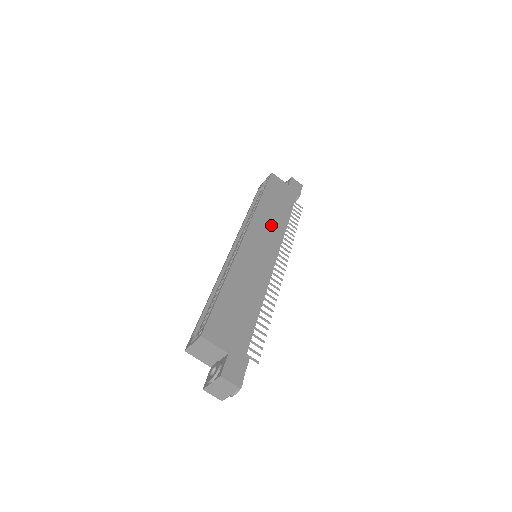
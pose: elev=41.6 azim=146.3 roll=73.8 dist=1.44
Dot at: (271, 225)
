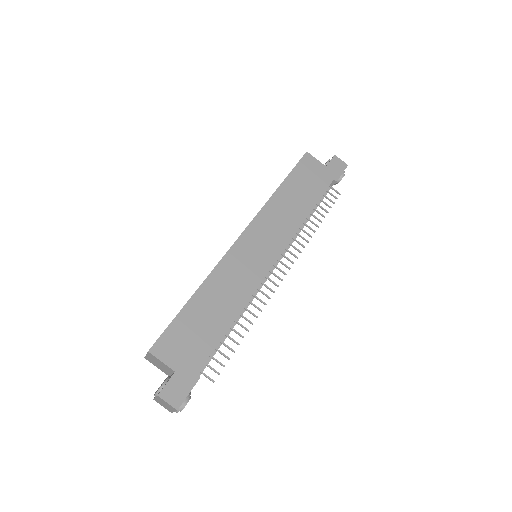
Dot at: (282, 220)
